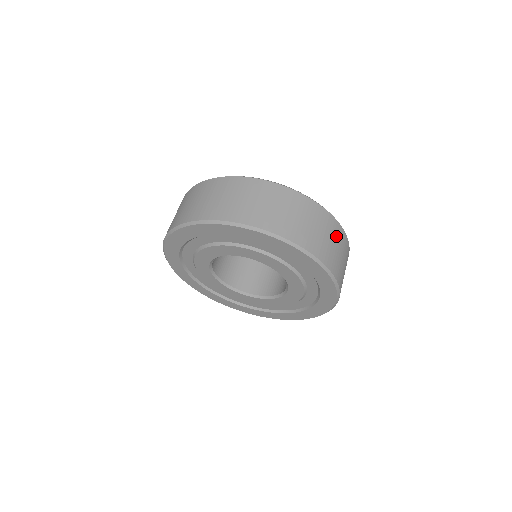
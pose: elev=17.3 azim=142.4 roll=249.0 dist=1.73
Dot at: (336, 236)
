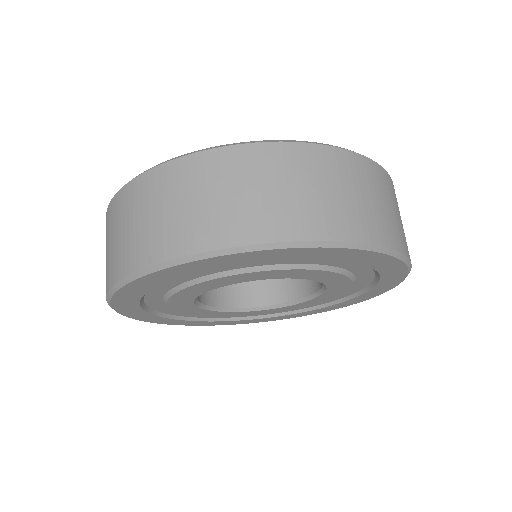
Dot at: occluded
